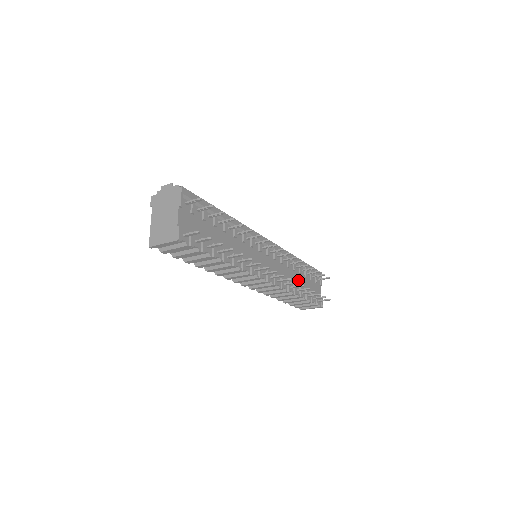
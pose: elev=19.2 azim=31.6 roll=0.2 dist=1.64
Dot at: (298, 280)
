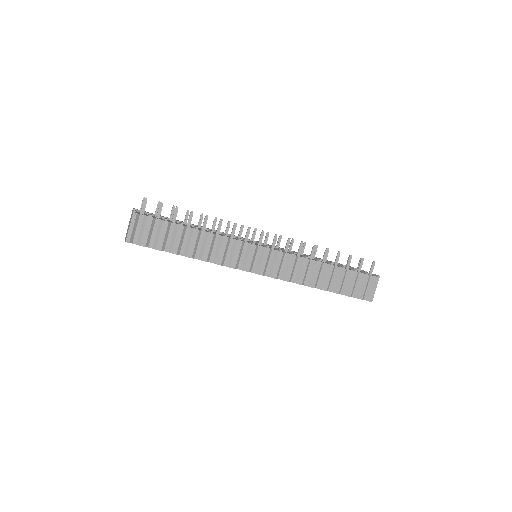
Dot at: occluded
